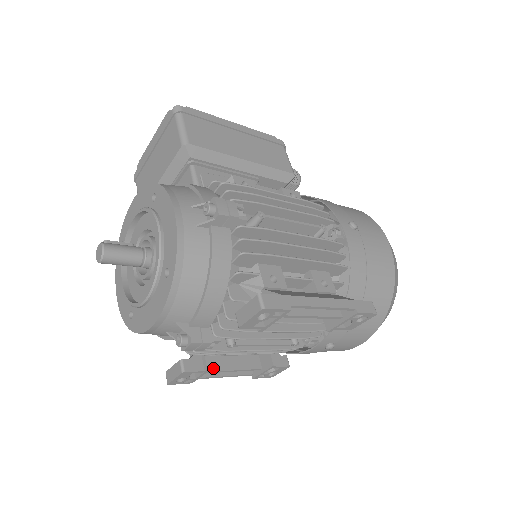
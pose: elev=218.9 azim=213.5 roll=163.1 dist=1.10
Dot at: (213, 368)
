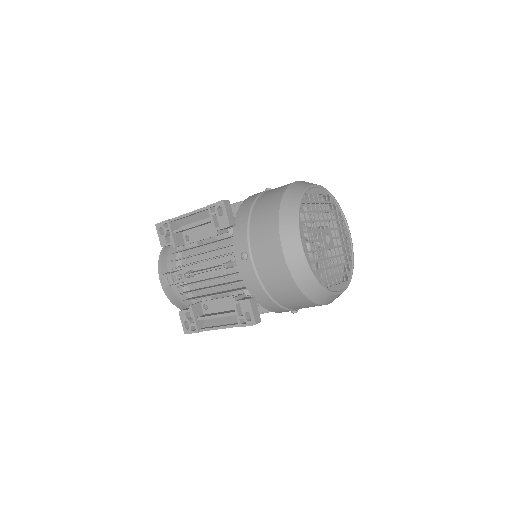
Dot at: (205, 316)
